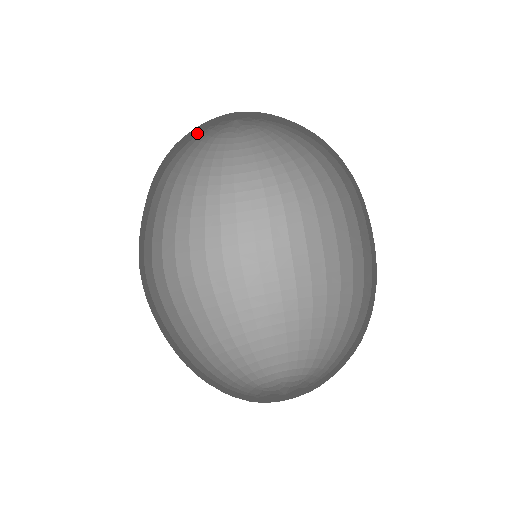
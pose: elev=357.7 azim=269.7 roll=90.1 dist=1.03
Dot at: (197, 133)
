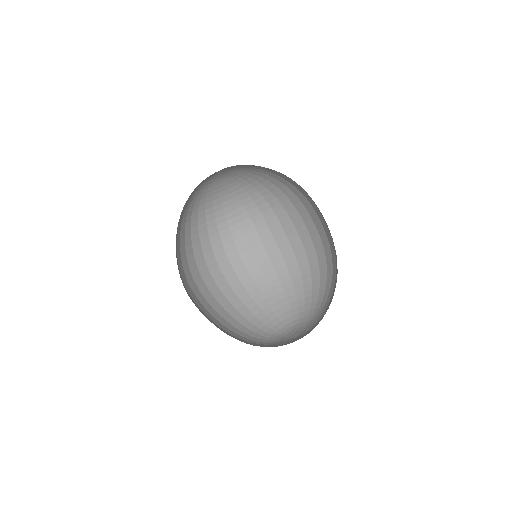
Dot at: occluded
